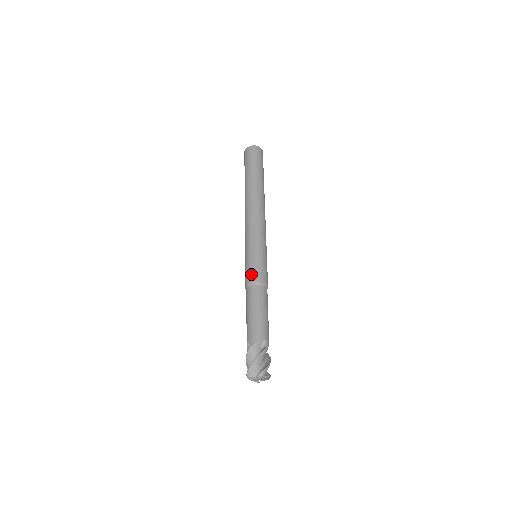
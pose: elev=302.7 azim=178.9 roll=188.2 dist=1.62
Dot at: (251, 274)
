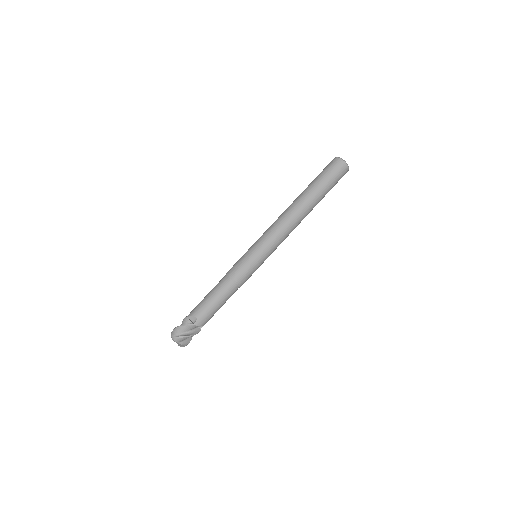
Dot at: (243, 276)
